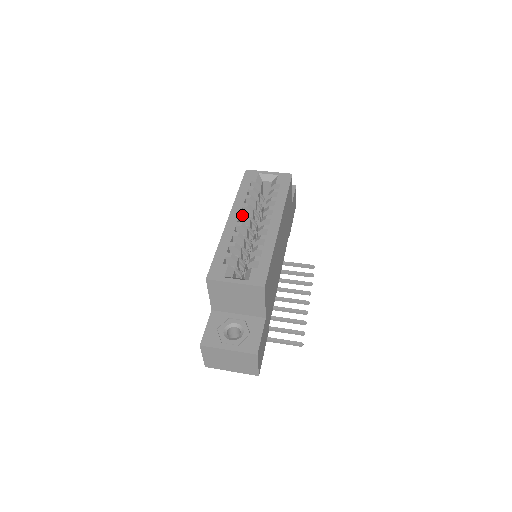
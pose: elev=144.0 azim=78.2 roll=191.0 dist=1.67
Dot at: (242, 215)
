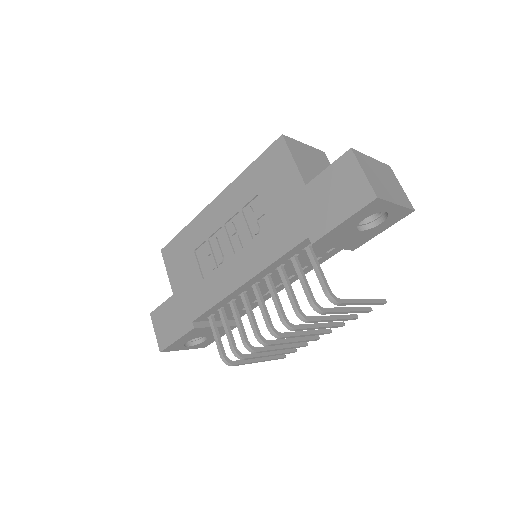
Dot at: occluded
